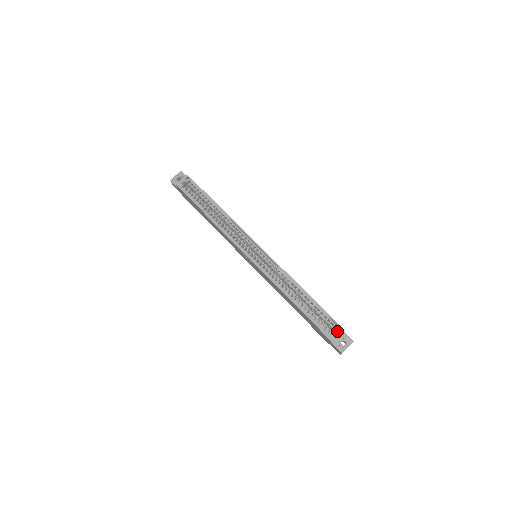
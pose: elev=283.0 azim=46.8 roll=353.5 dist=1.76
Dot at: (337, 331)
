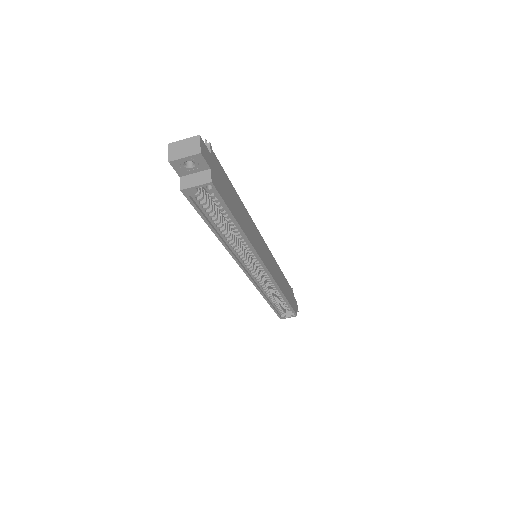
Dot at: (291, 315)
